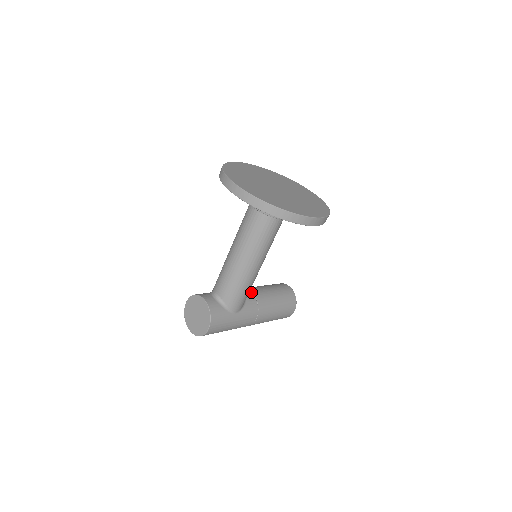
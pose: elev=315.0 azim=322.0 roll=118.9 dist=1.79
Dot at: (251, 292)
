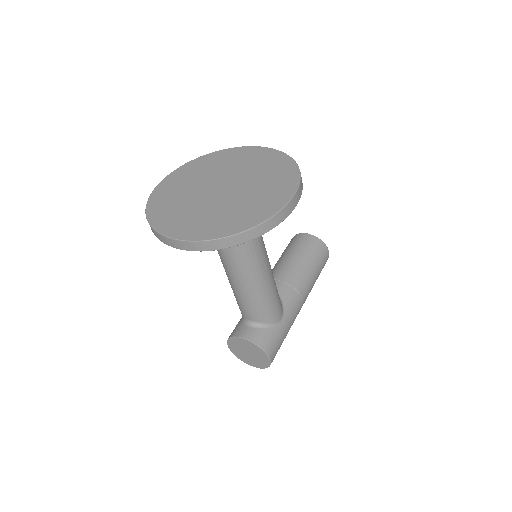
Dot at: (277, 281)
